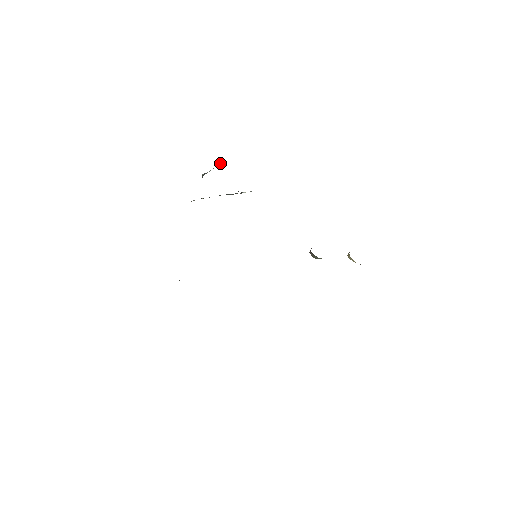
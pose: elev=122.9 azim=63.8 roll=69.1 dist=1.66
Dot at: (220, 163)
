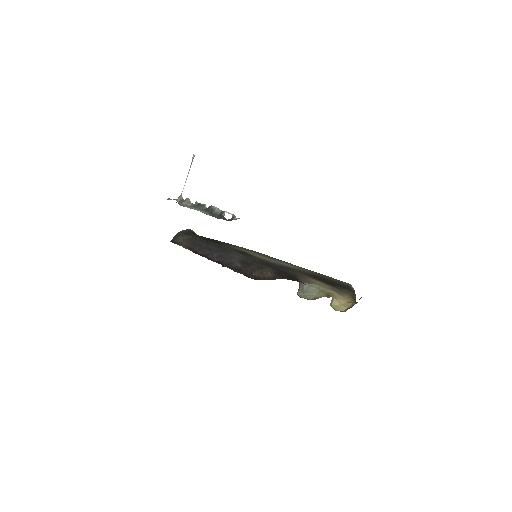
Dot at: (191, 163)
